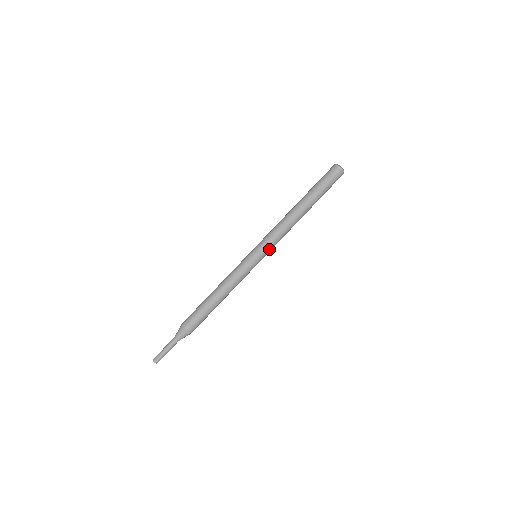
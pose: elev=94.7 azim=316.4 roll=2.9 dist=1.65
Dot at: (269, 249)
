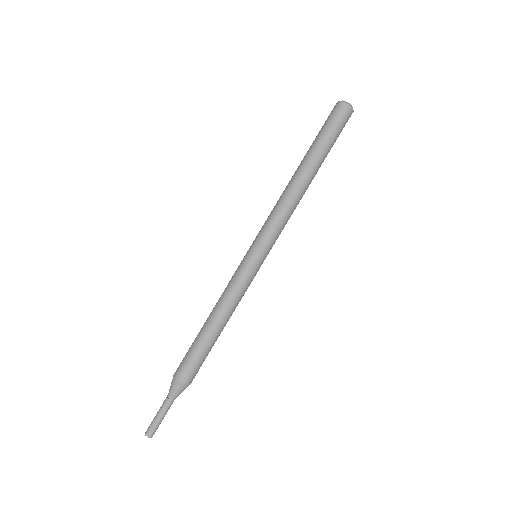
Dot at: (269, 240)
